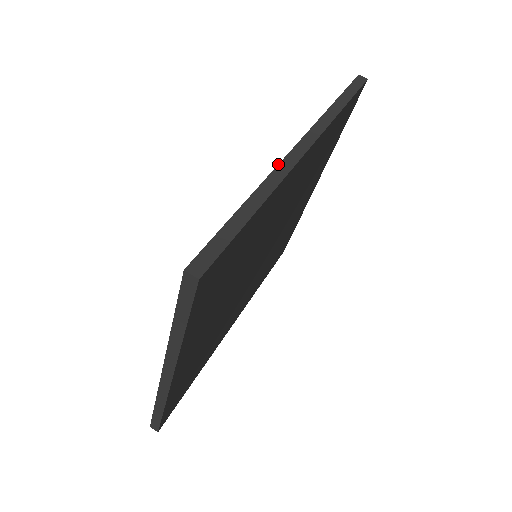
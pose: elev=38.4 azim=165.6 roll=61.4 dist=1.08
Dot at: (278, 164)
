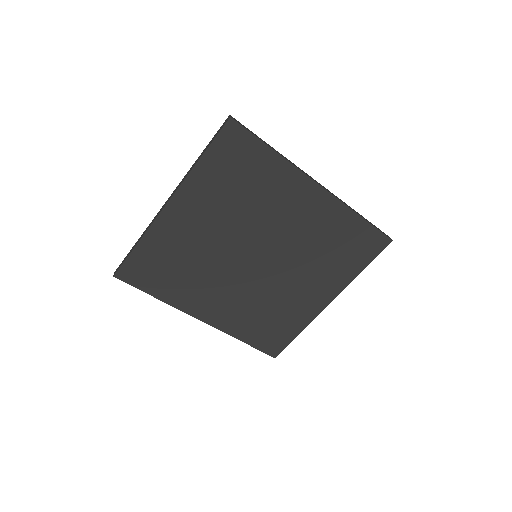
Dot at: occluded
